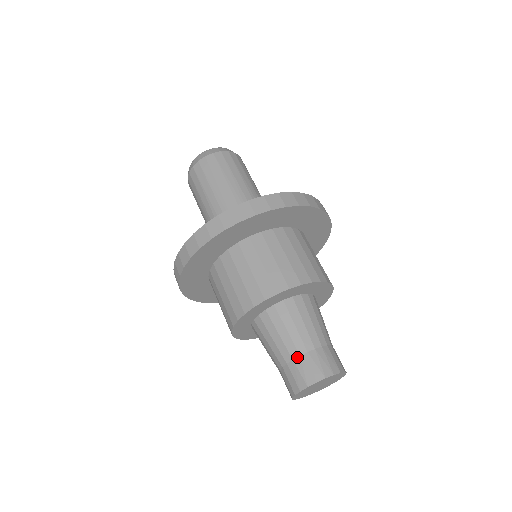
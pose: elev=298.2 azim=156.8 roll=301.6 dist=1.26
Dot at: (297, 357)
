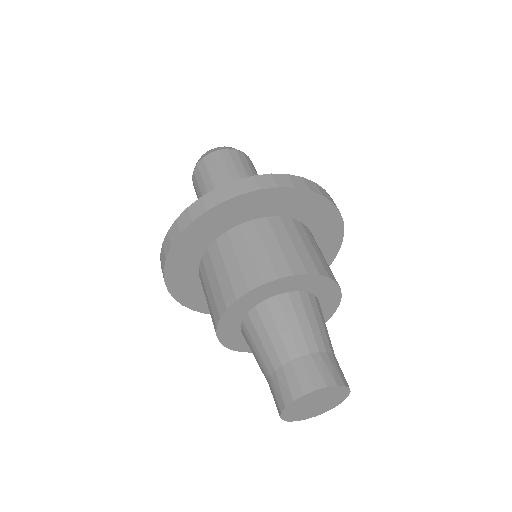
Dot at: (316, 352)
